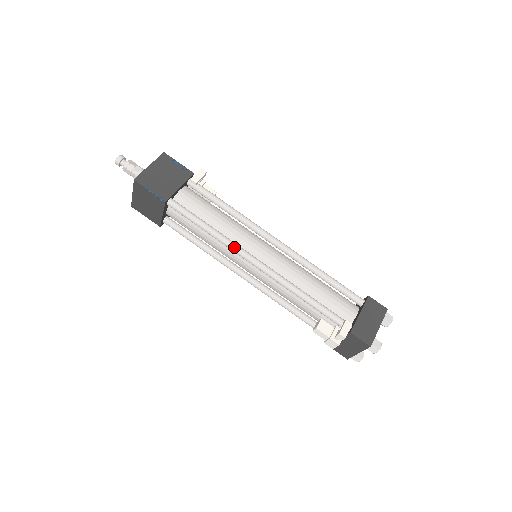
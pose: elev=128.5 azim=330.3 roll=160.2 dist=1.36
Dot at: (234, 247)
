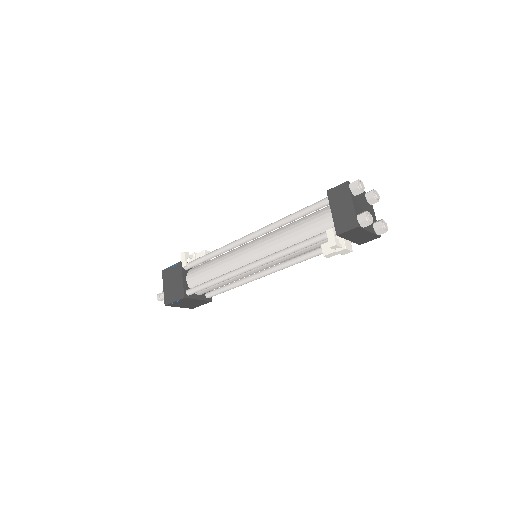
Dot at: (233, 275)
